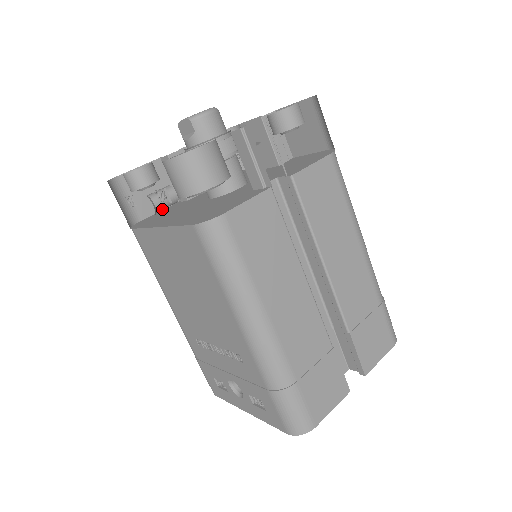
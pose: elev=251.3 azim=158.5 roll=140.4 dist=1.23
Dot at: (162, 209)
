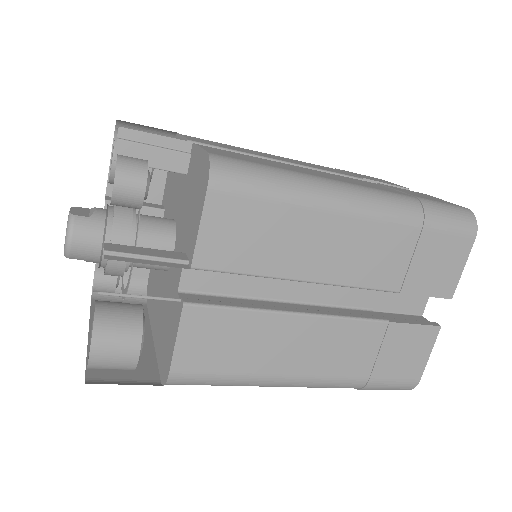
Dot at: occluded
